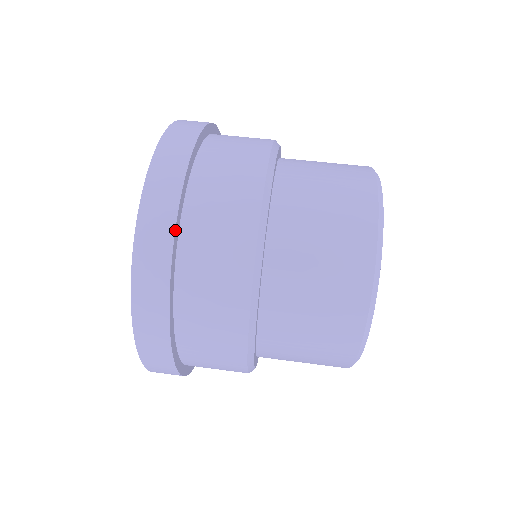
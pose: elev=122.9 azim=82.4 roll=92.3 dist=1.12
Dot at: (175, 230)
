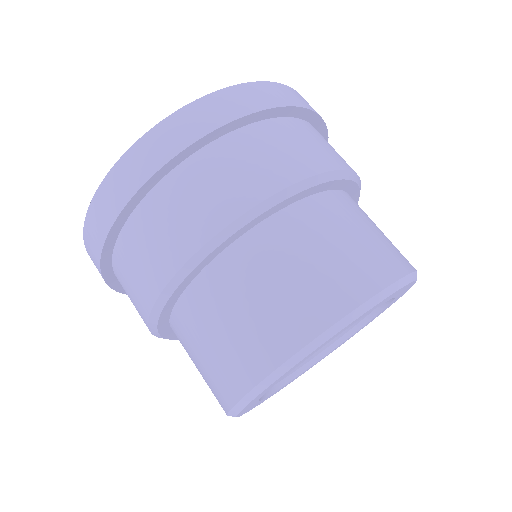
Dot at: (210, 133)
